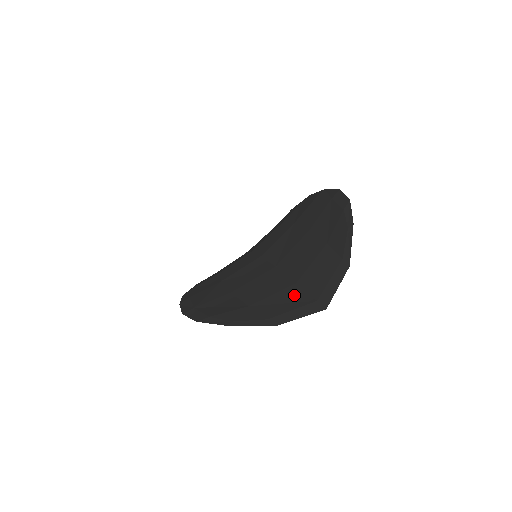
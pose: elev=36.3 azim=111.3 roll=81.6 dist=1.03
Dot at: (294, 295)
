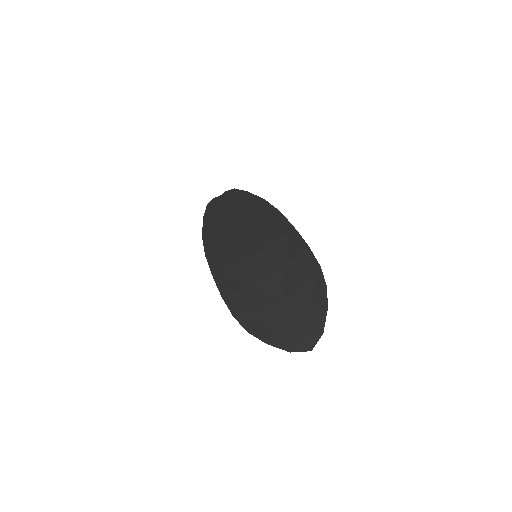
Dot at: (296, 334)
